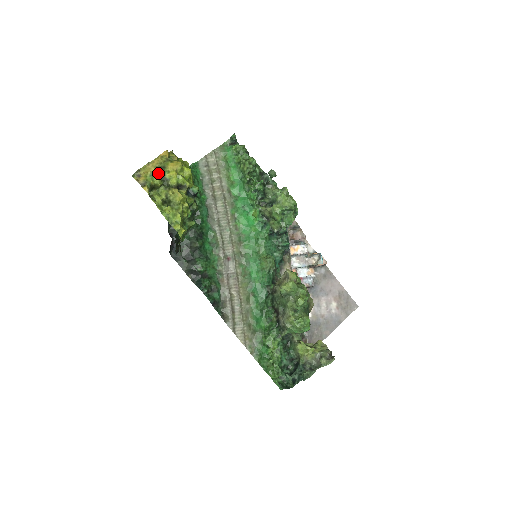
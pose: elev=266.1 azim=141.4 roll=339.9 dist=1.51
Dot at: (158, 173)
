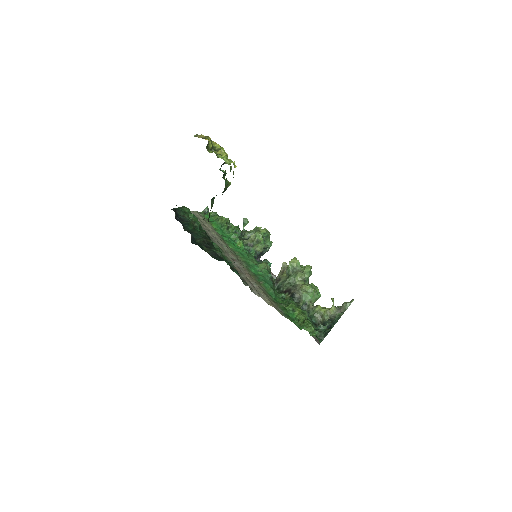
Dot at: (210, 140)
